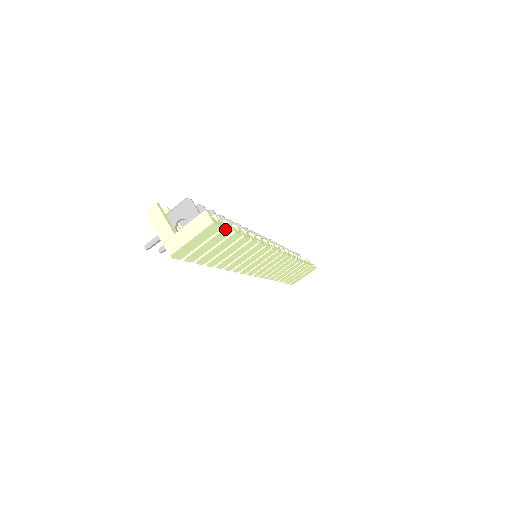
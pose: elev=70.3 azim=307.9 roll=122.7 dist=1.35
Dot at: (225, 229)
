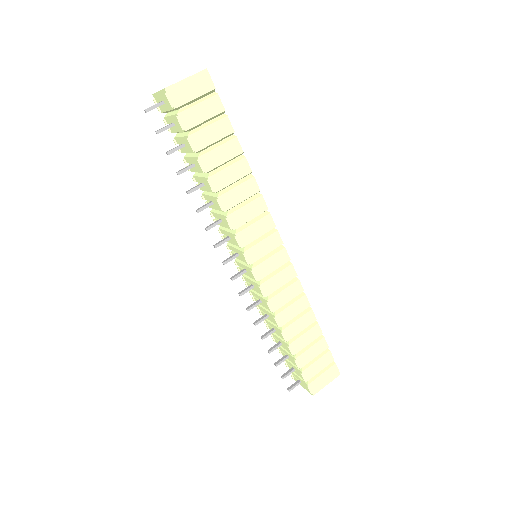
Dot at: (217, 96)
